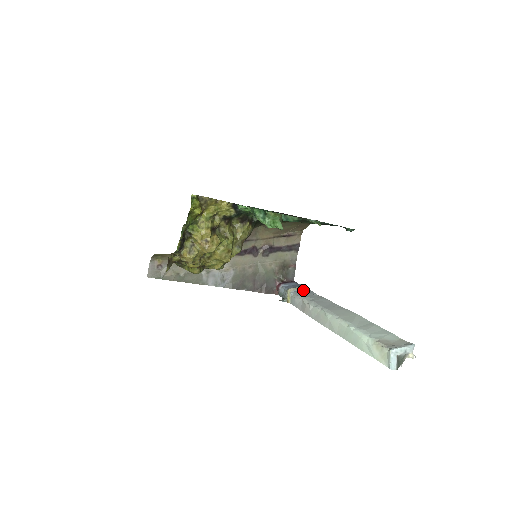
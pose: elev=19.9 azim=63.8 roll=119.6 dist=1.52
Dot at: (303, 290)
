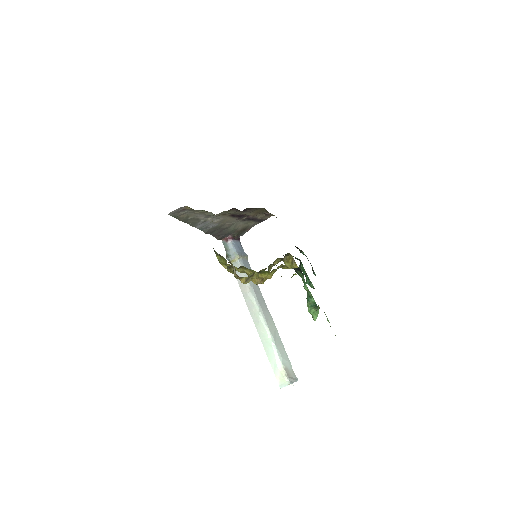
Dot at: (246, 262)
